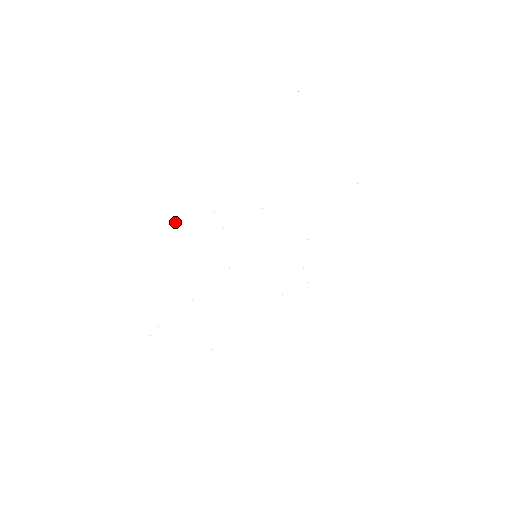
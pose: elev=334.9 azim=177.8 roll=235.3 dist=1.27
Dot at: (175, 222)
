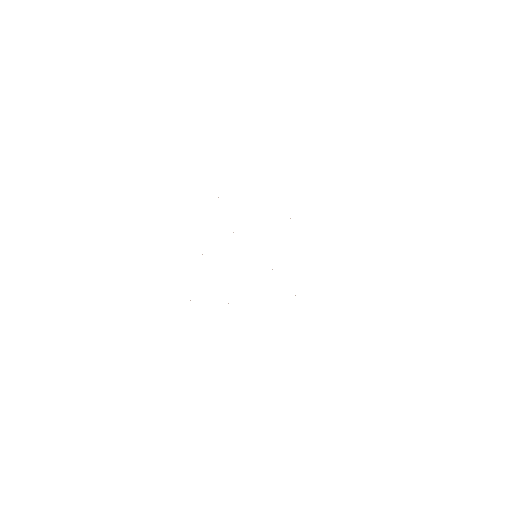
Dot at: occluded
